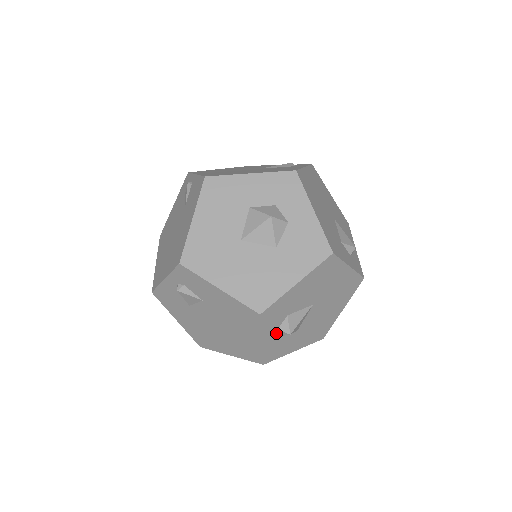
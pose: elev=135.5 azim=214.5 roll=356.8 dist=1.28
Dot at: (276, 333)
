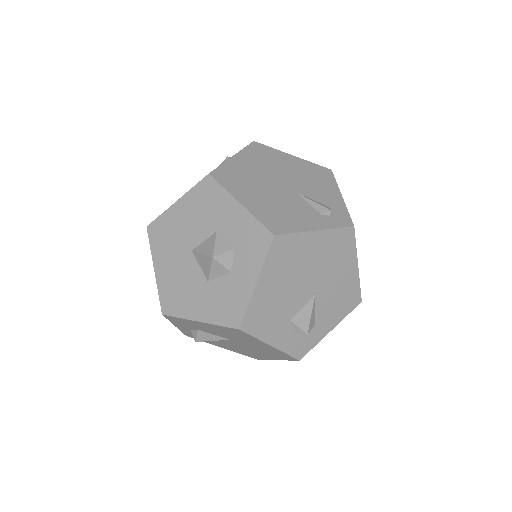
Dot at: (191, 330)
